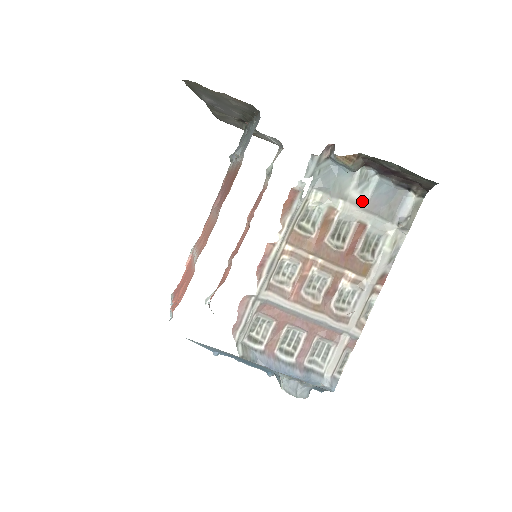
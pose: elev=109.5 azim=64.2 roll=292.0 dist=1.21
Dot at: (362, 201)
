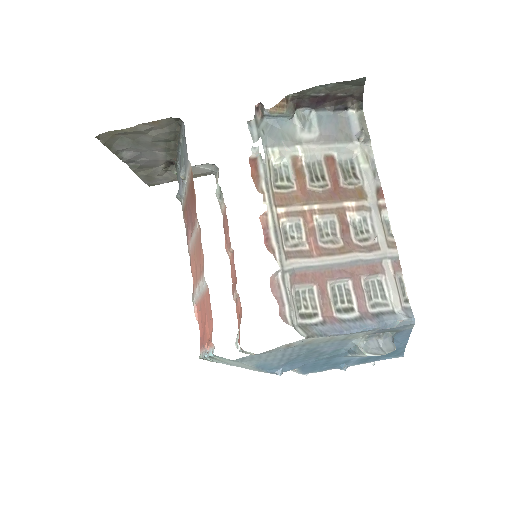
Dot at: (315, 138)
